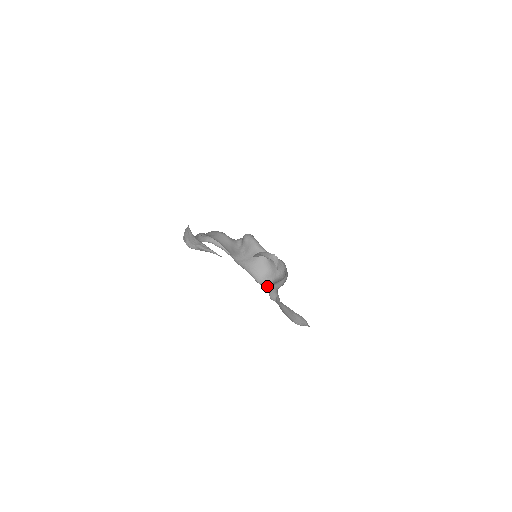
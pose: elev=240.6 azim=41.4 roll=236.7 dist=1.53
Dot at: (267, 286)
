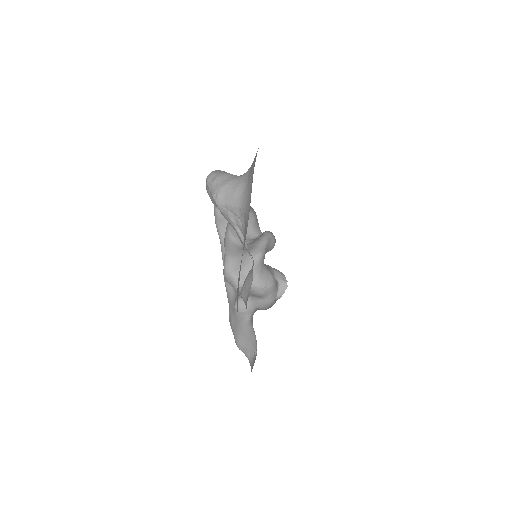
Dot at: (230, 281)
